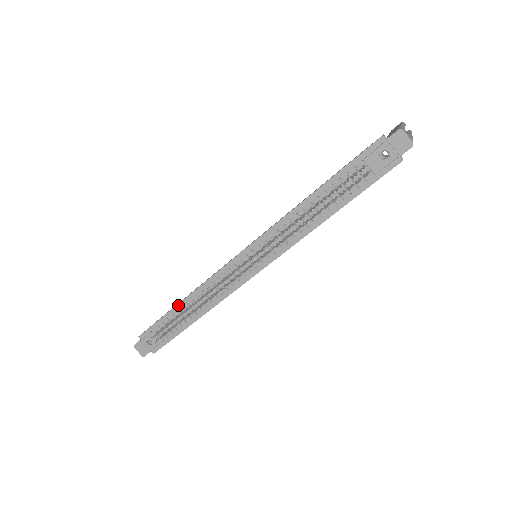
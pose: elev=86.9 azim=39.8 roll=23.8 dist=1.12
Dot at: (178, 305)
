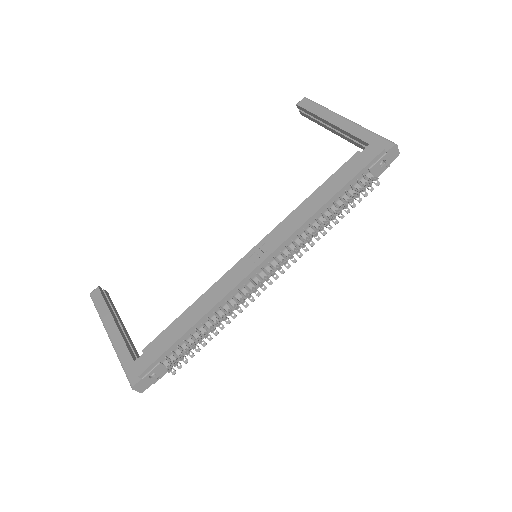
Dot at: (191, 328)
